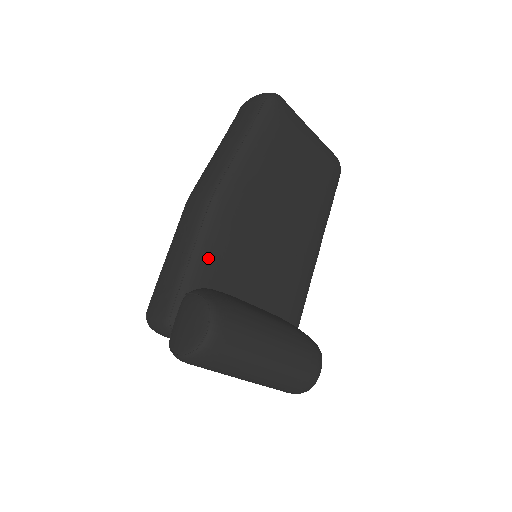
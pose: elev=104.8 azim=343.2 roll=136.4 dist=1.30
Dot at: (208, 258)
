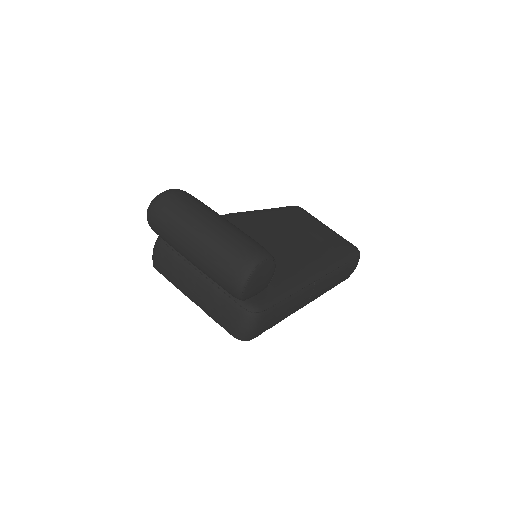
Dot at: occluded
